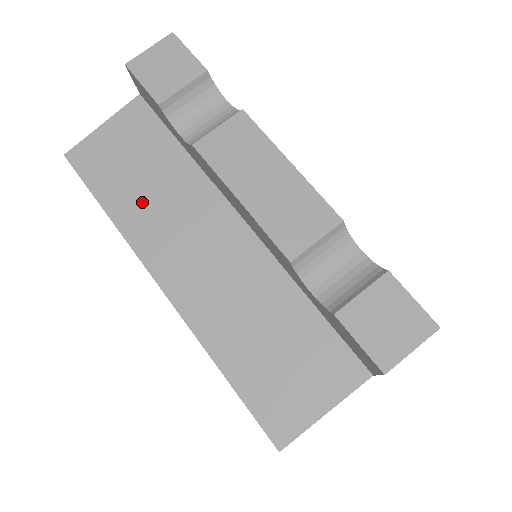
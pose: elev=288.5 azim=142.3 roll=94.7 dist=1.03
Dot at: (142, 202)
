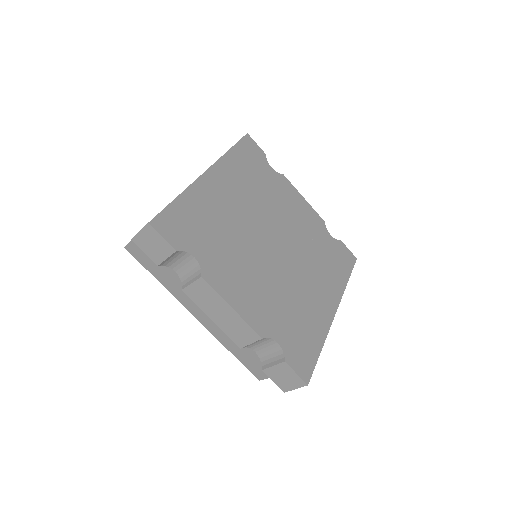
Dot at: (172, 281)
